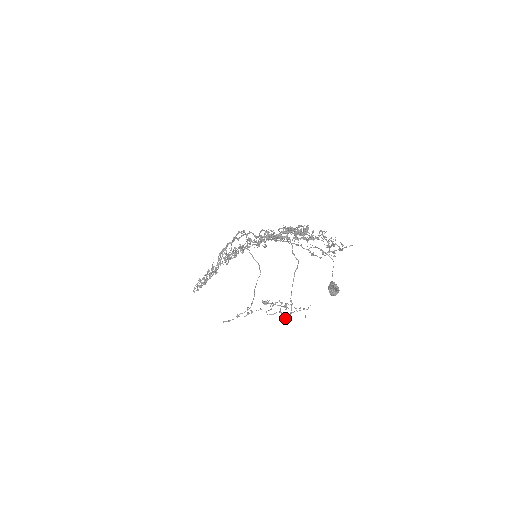
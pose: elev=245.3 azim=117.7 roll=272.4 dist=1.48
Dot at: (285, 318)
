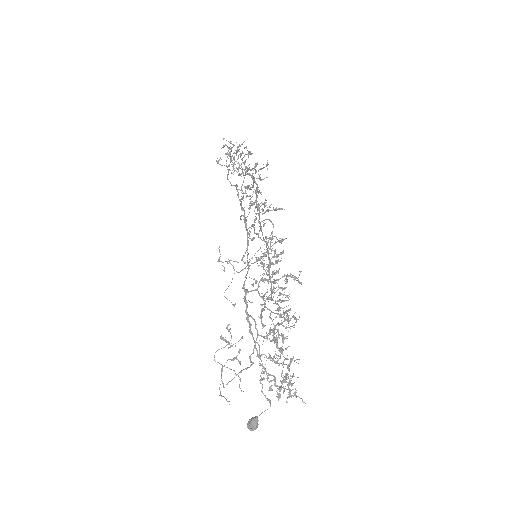
Dot at: (221, 380)
